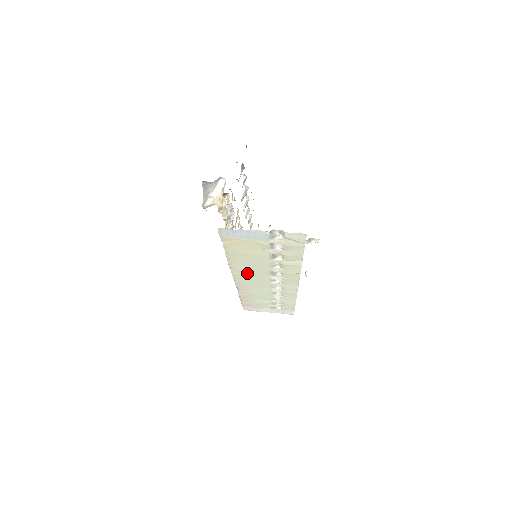
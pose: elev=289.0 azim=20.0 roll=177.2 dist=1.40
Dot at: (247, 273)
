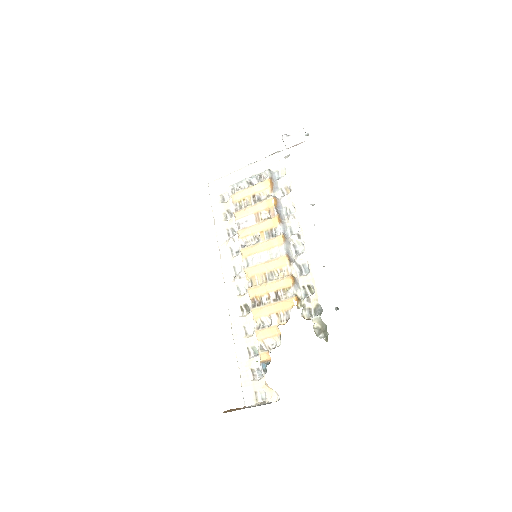
Dot at: occluded
